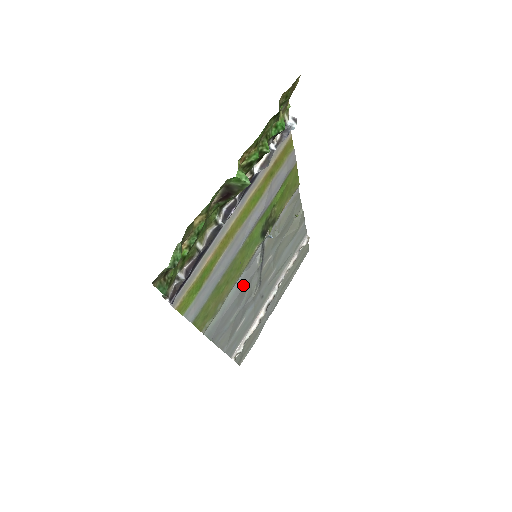
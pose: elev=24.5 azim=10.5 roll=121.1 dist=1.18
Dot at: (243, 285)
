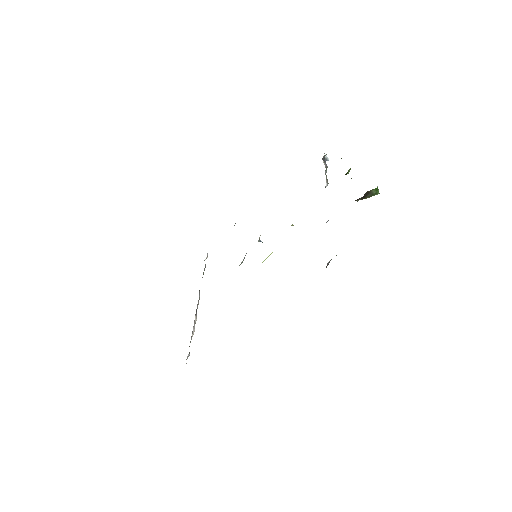
Dot at: occluded
